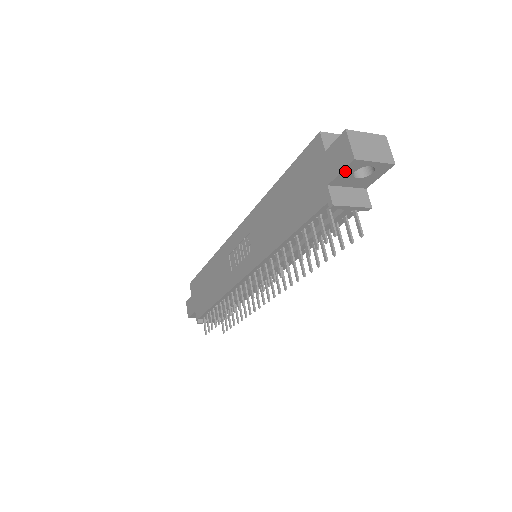
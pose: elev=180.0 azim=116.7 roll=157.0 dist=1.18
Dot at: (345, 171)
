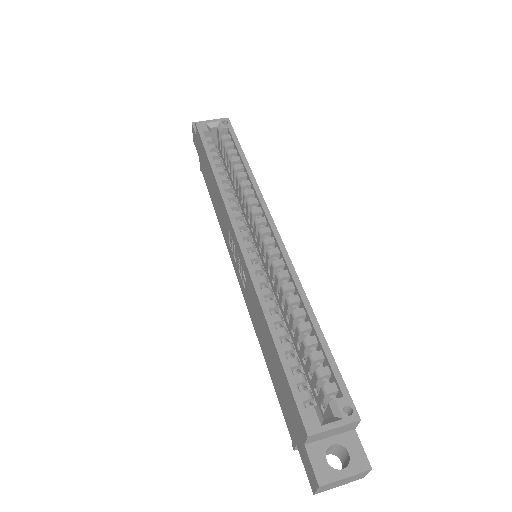
Dot at: occluded
